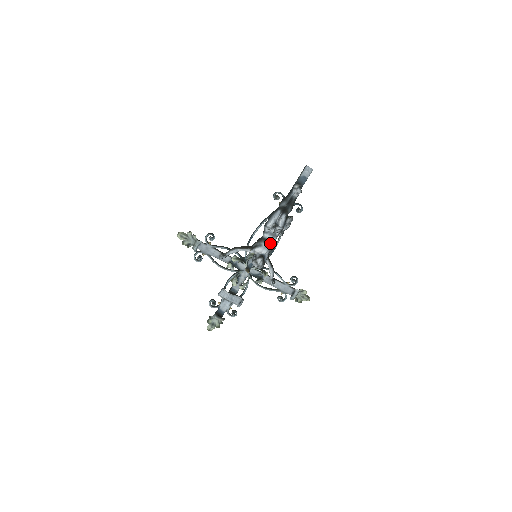
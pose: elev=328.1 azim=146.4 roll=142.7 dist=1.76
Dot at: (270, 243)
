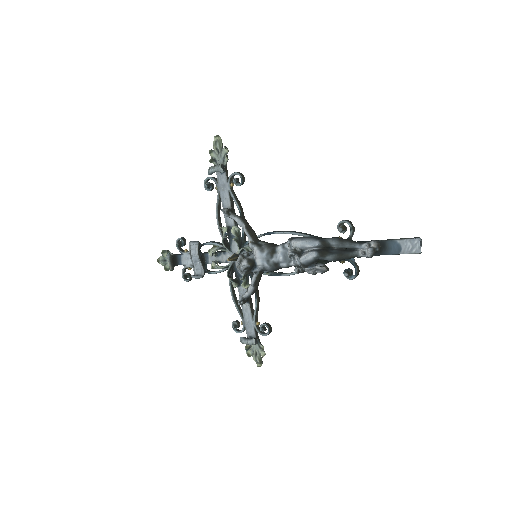
Dot at: (274, 261)
